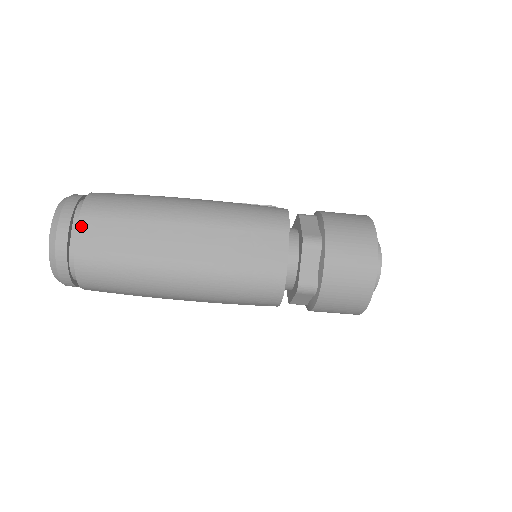
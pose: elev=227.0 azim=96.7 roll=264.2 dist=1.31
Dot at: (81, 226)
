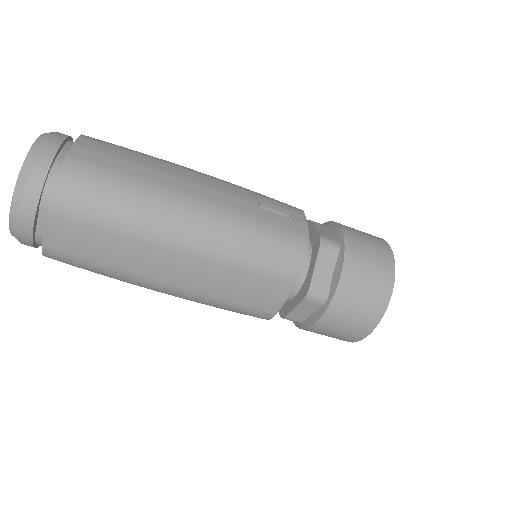
Dot at: (50, 224)
